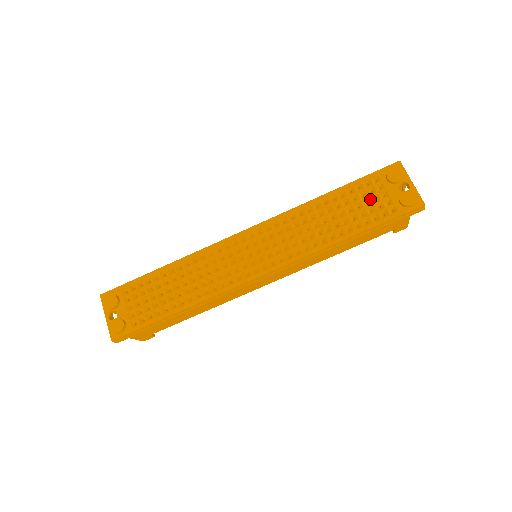
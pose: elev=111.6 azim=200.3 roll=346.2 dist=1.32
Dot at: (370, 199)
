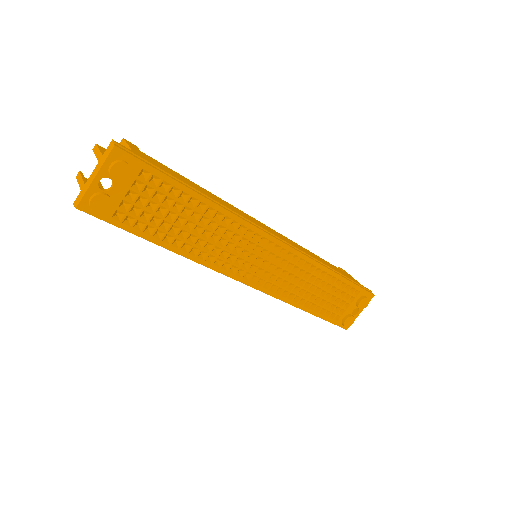
Dot at: (341, 301)
